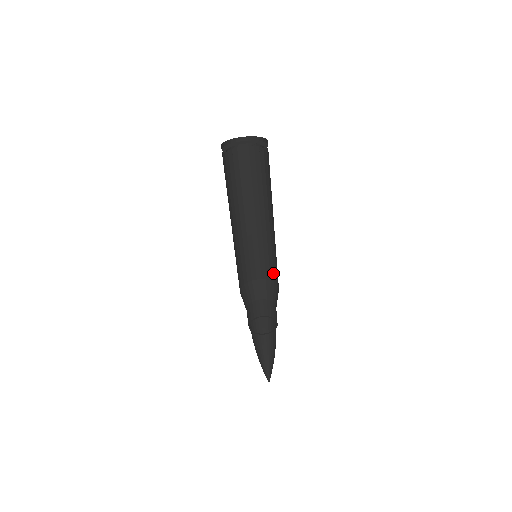
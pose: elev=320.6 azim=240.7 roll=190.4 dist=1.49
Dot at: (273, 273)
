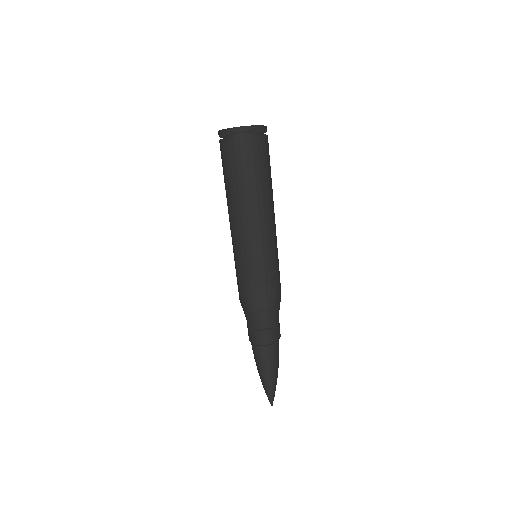
Dot at: (279, 281)
